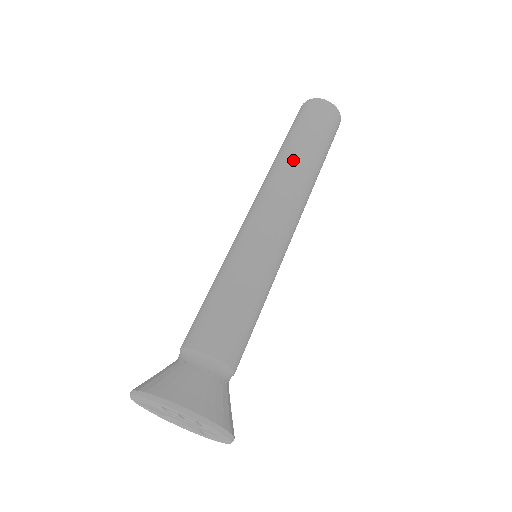
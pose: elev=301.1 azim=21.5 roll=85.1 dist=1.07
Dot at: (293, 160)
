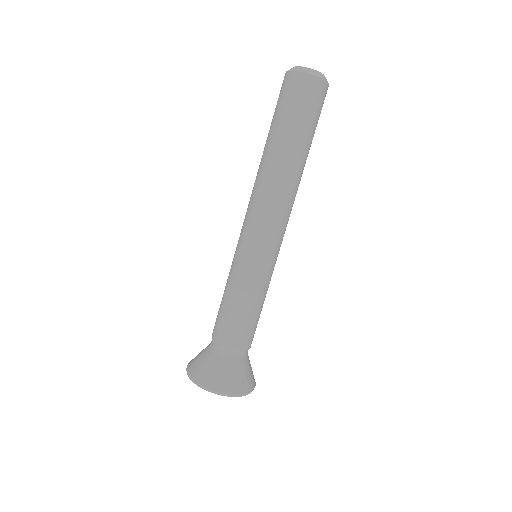
Dot at: (292, 170)
